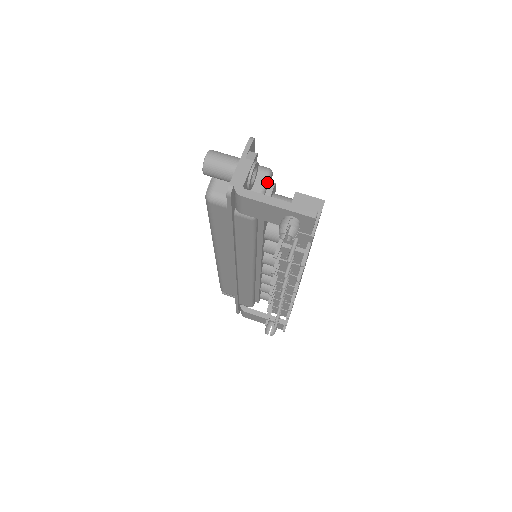
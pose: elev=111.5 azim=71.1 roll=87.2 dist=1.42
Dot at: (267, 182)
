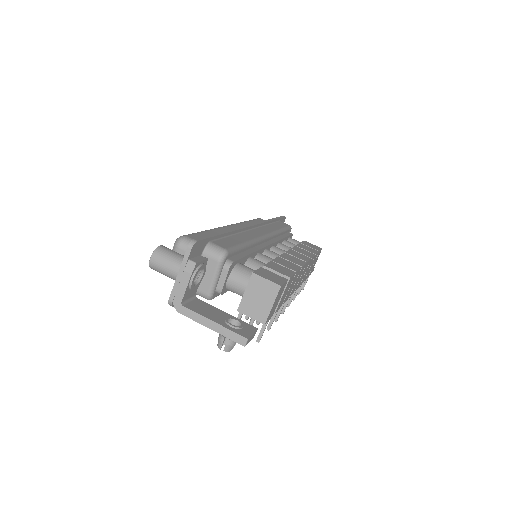
Dot at: (220, 269)
